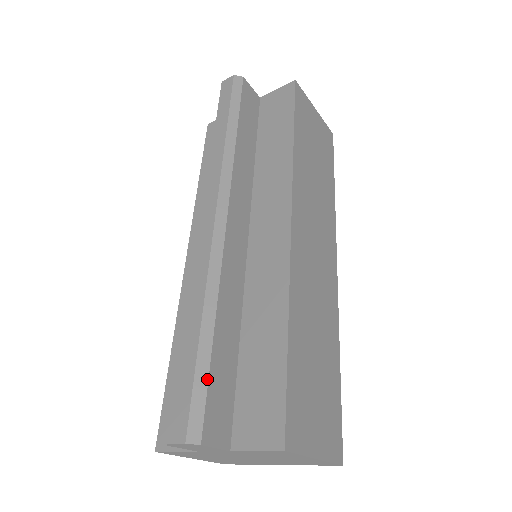
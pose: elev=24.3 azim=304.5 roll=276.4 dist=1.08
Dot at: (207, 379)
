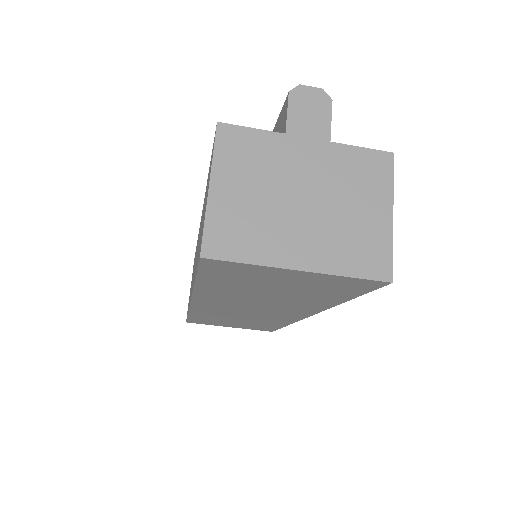
Dot at: occluded
